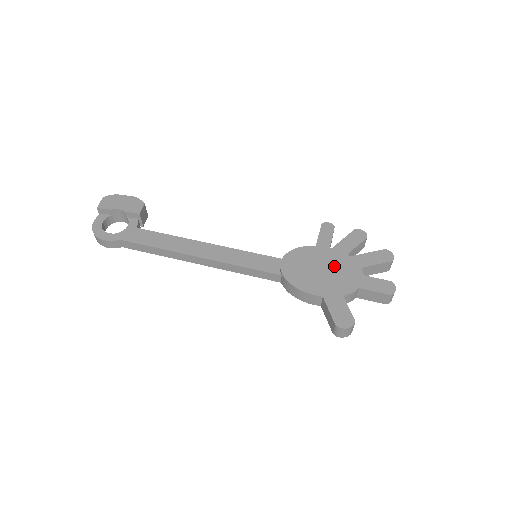
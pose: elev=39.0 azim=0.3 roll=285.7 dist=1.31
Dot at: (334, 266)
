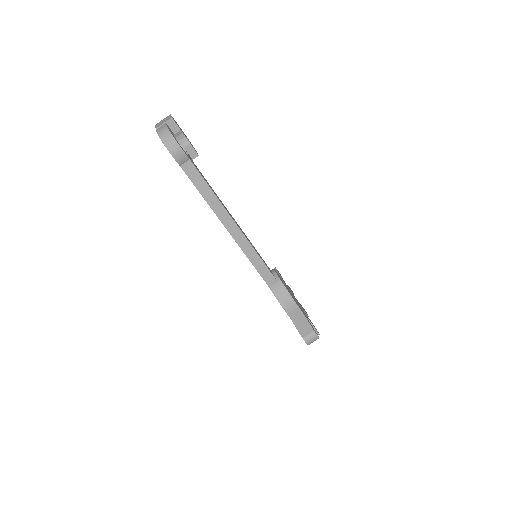
Dot at: (294, 297)
